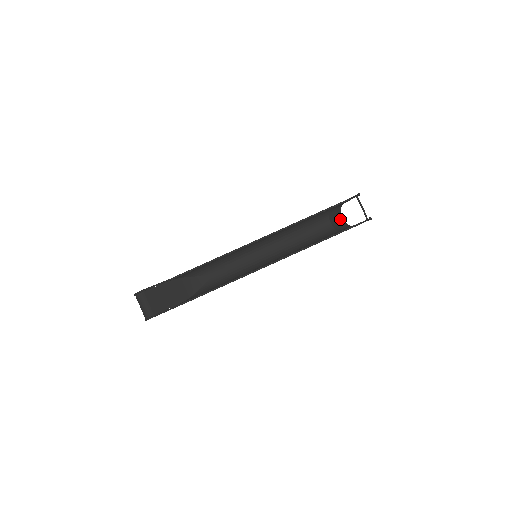
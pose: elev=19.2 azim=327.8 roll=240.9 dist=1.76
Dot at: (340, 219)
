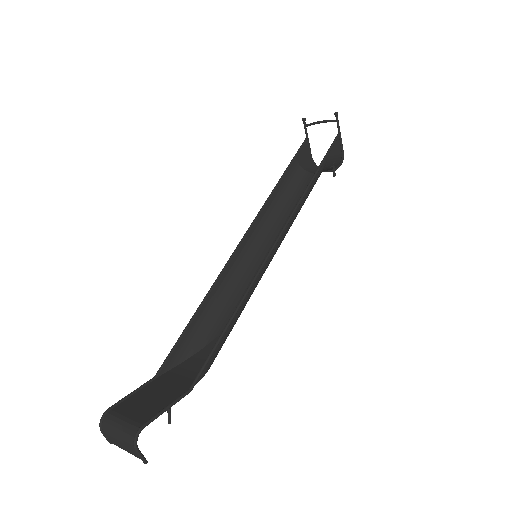
Dot at: (327, 171)
